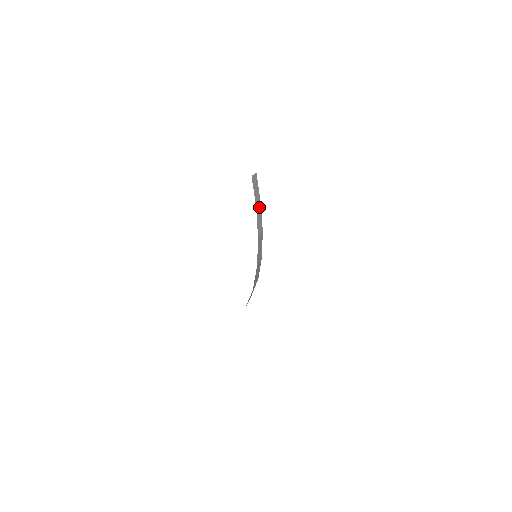
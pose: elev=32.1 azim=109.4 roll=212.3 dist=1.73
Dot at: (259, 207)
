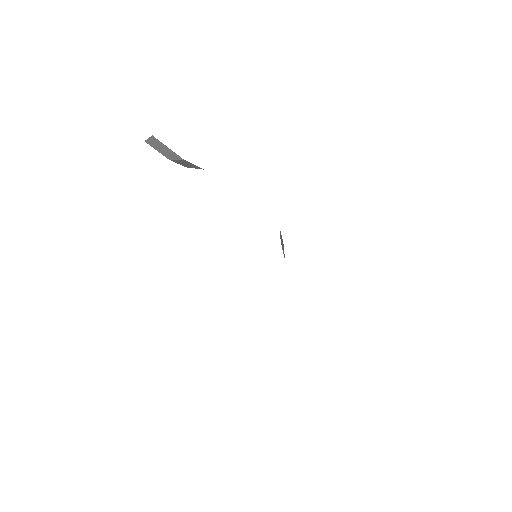
Dot at: occluded
